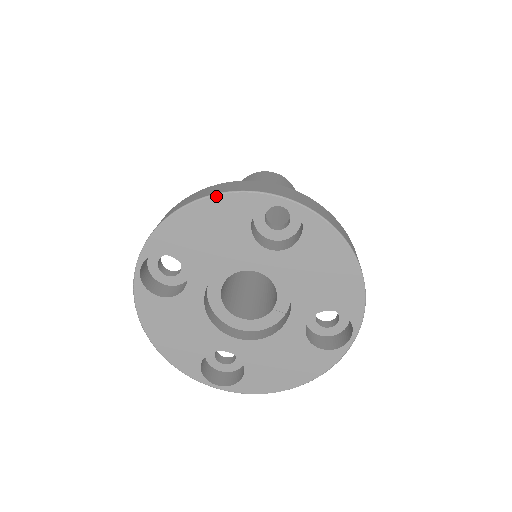
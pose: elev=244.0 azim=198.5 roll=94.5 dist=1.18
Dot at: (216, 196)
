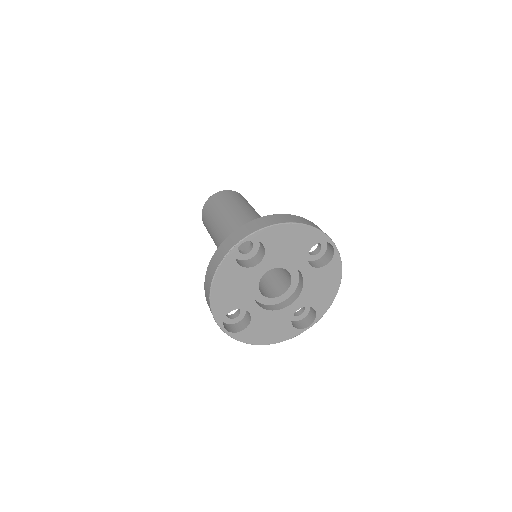
Dot at: (308, 226)
